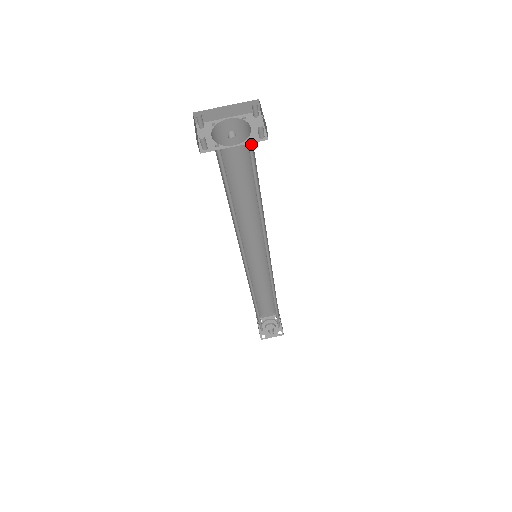
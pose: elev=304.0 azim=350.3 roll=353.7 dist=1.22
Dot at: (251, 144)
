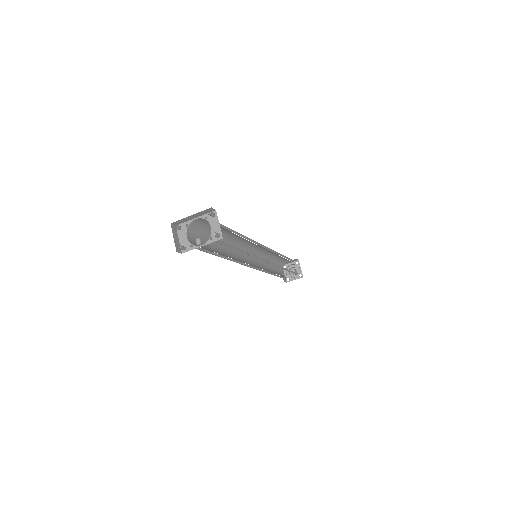
Dot at: (214, 238)
